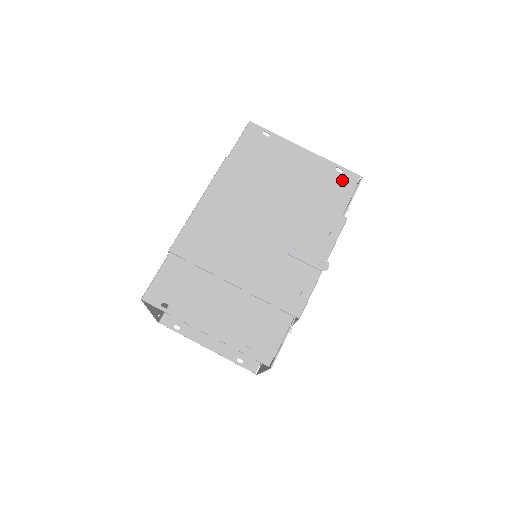
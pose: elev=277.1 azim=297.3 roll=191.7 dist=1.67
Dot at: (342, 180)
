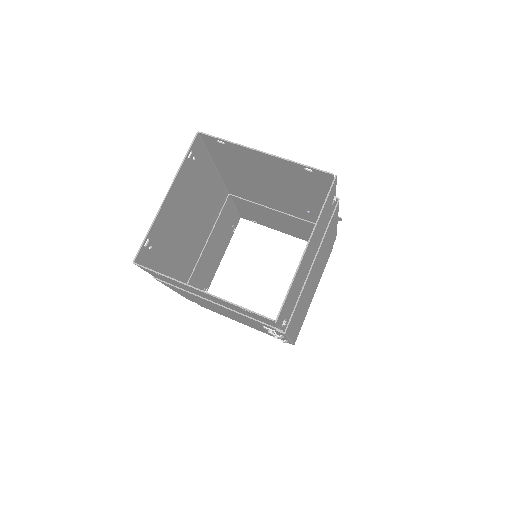
Dot at: occluded
